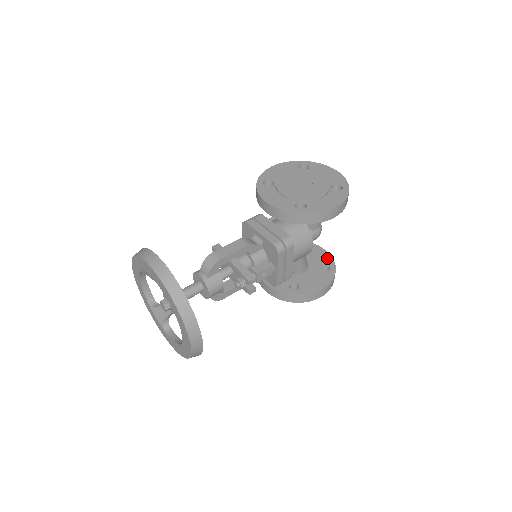
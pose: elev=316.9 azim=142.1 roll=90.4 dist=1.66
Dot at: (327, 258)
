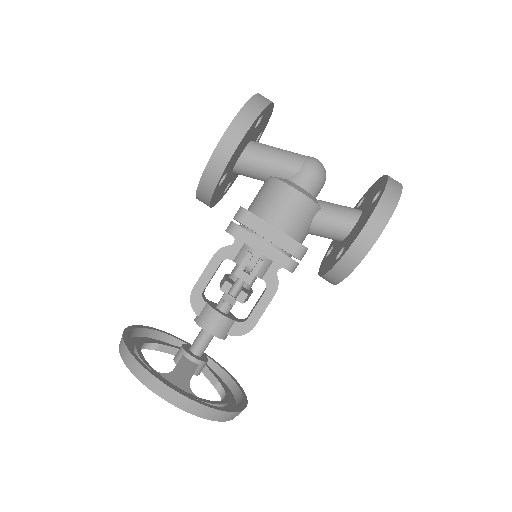
Dot at: (382, 183)
